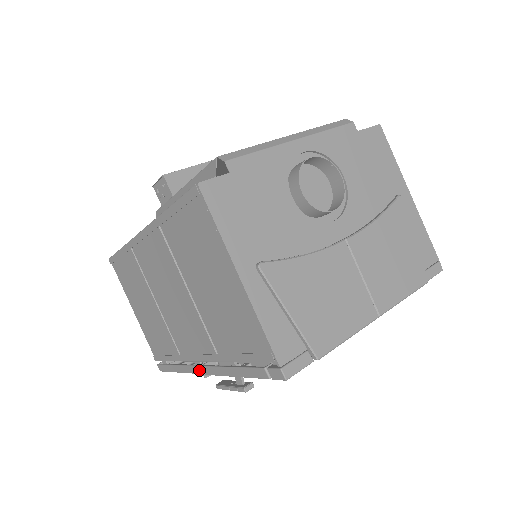
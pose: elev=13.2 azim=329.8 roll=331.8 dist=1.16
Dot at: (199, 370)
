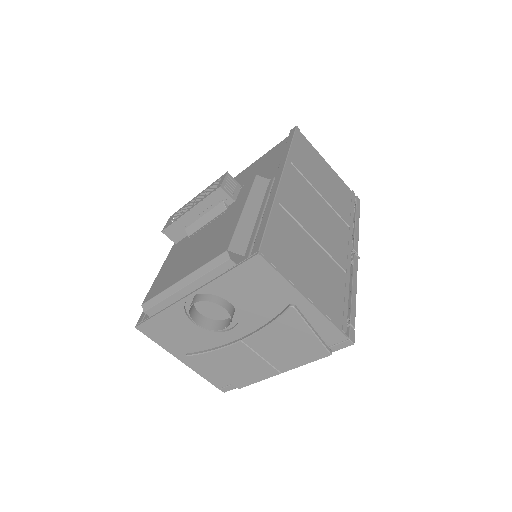
Dot at: occluded
